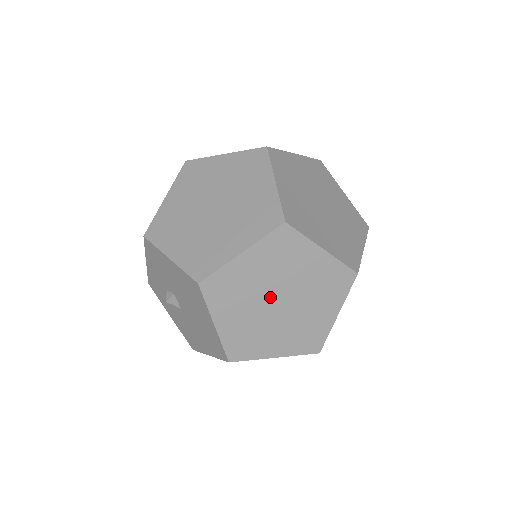
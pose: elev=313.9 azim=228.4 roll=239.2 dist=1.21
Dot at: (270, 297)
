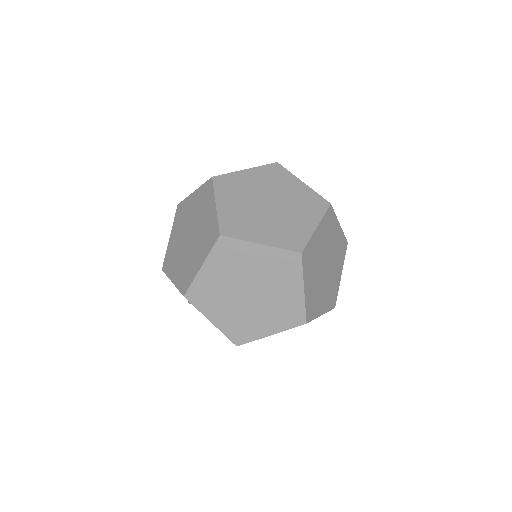
Dot at: occluded
